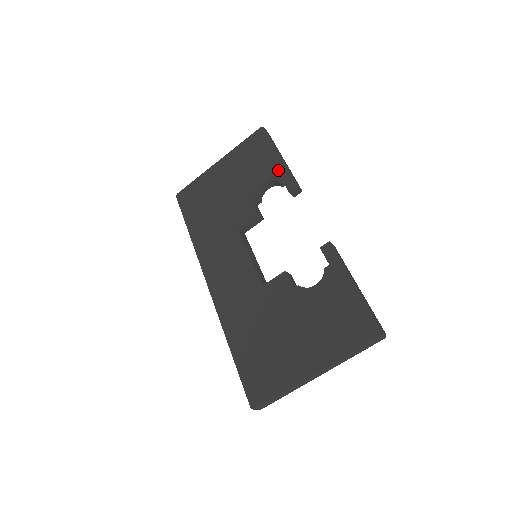
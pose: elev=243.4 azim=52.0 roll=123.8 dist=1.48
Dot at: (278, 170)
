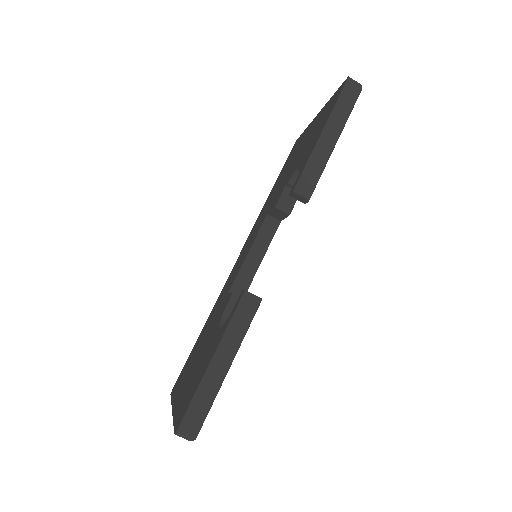
Dot at: (307, 157)
